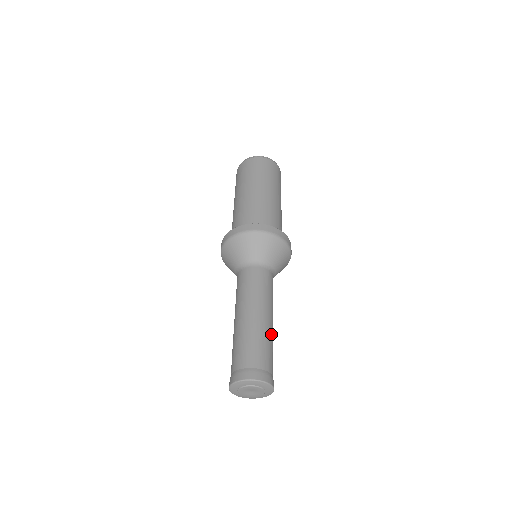
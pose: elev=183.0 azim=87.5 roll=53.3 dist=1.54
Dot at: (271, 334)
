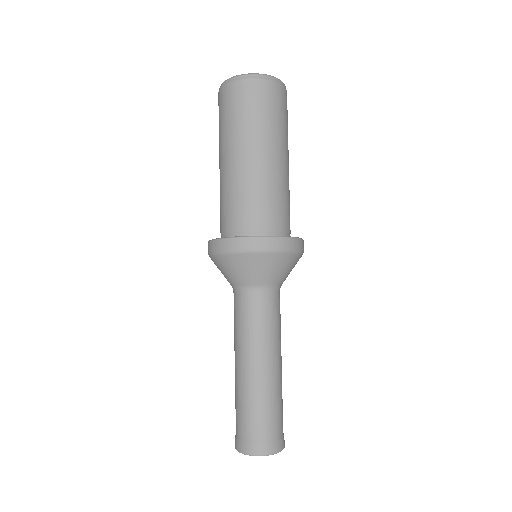
Dot at: (281, 382)
